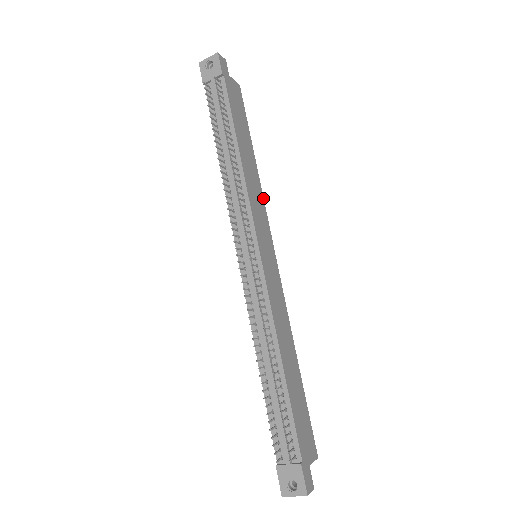
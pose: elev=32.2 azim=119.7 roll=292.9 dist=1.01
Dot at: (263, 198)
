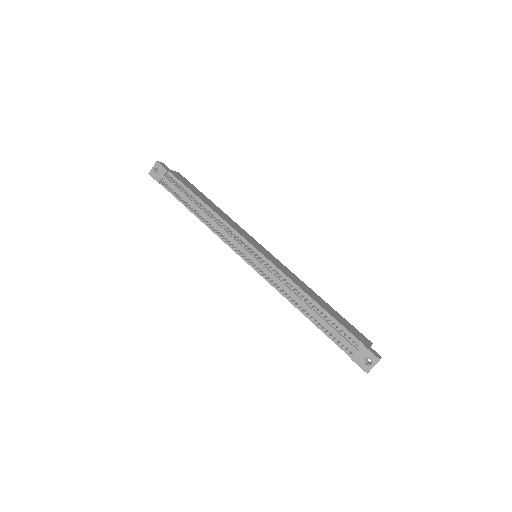
Dot at: (237, 224)
